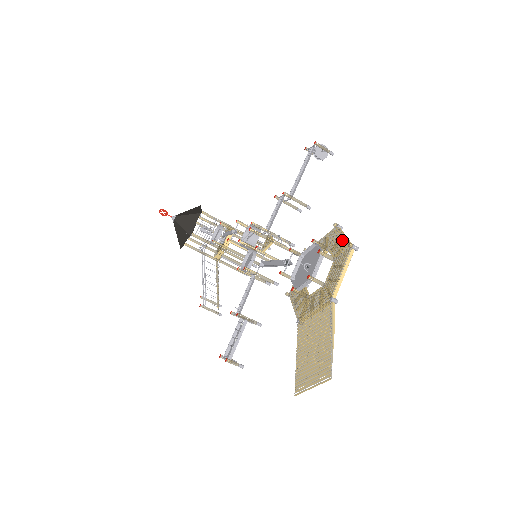
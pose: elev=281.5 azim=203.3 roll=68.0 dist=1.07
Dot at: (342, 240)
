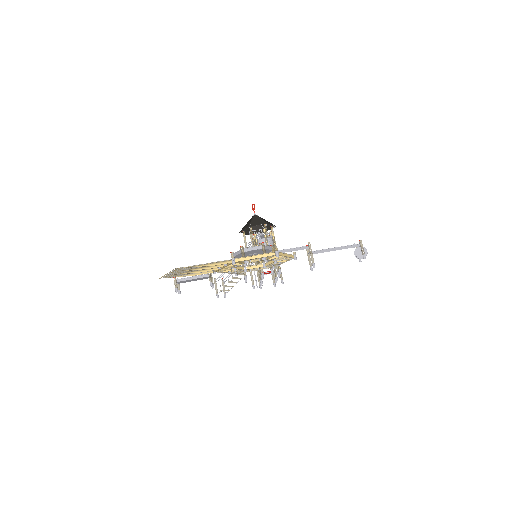
Dot at: occluded
